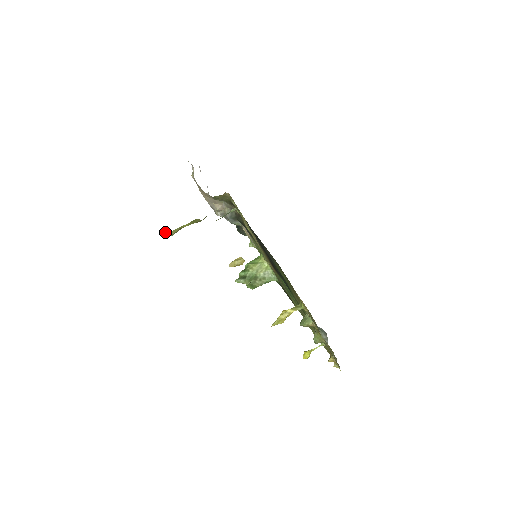
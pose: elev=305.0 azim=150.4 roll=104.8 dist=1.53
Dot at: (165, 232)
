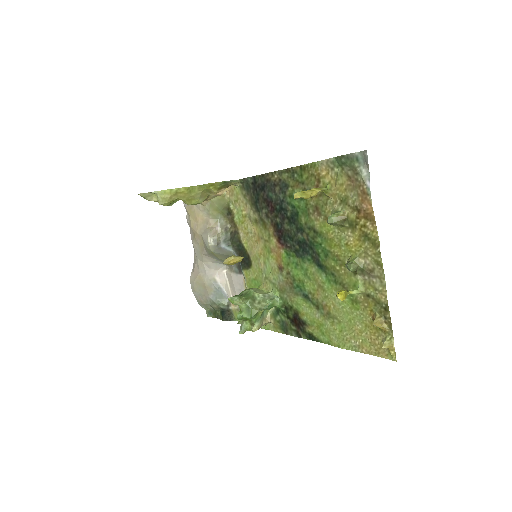
Dot at: (159, 193)
